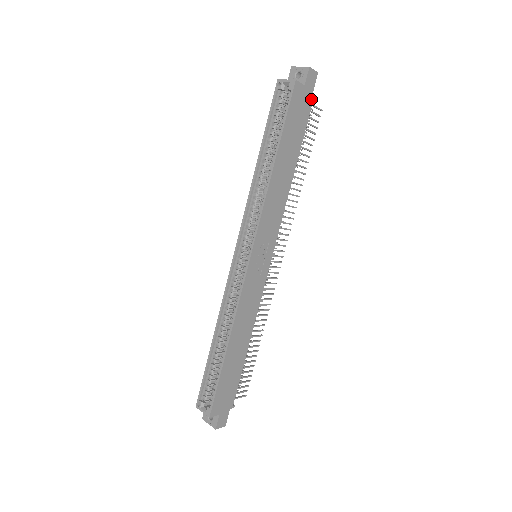
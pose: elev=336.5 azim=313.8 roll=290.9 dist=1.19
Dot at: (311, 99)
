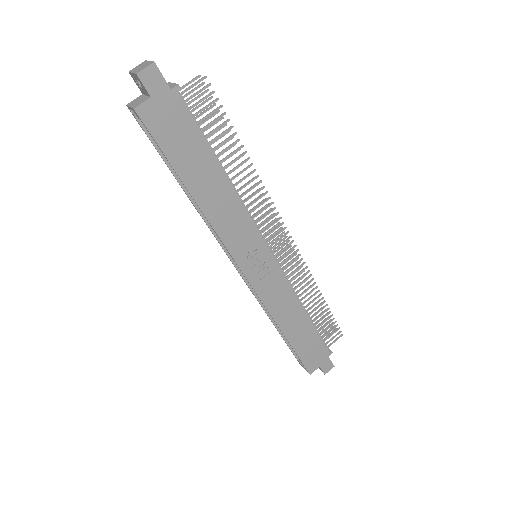
Dot at: (174, 95)
